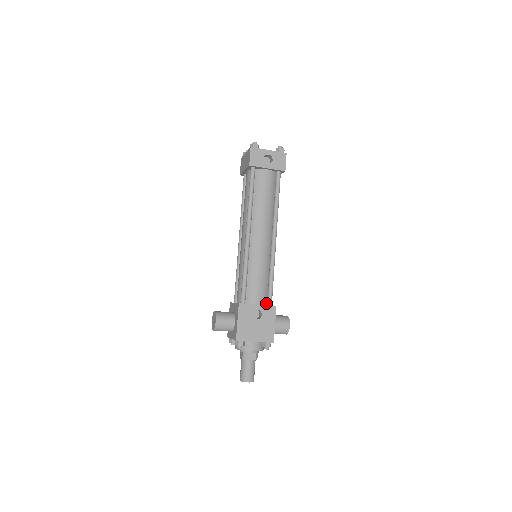
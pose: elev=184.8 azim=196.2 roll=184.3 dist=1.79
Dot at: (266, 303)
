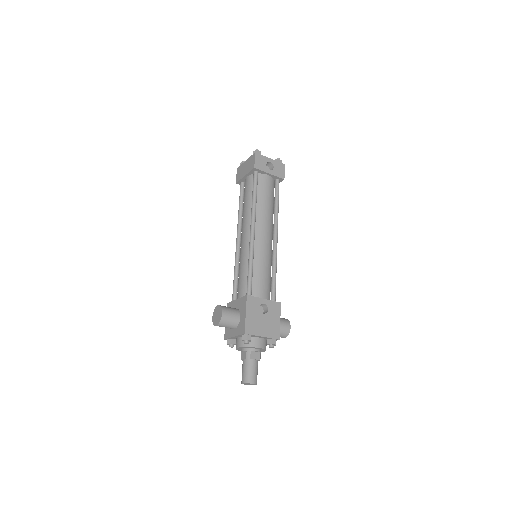
Dot at: occluded
